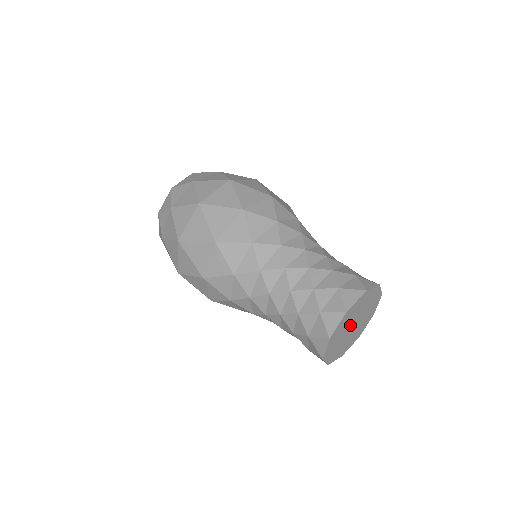
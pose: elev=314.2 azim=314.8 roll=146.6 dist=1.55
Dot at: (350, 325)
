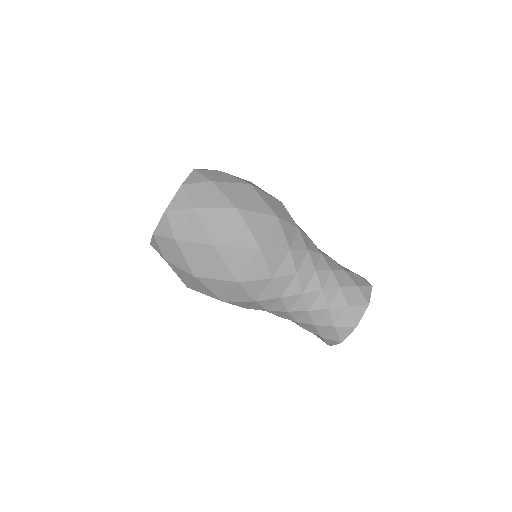
Dot at: occluded
